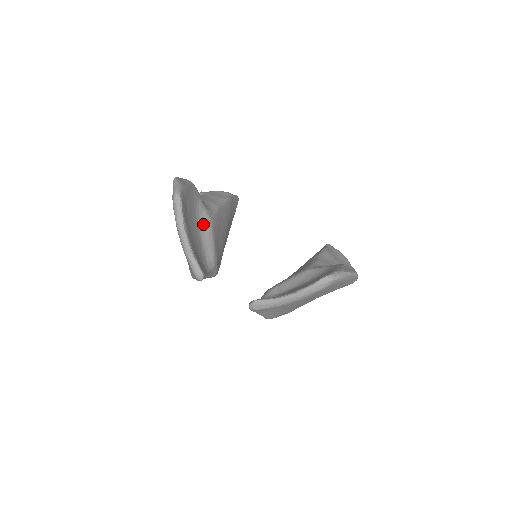
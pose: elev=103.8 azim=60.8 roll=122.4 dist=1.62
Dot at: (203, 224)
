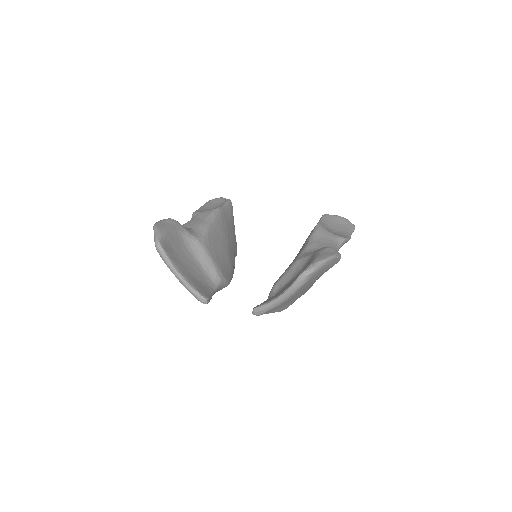
Dot at: (196, 251)
